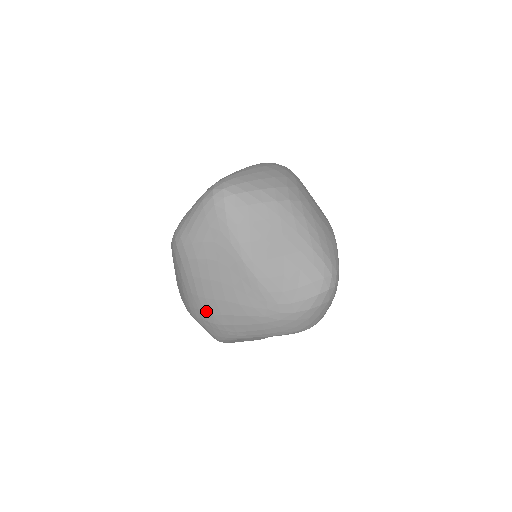
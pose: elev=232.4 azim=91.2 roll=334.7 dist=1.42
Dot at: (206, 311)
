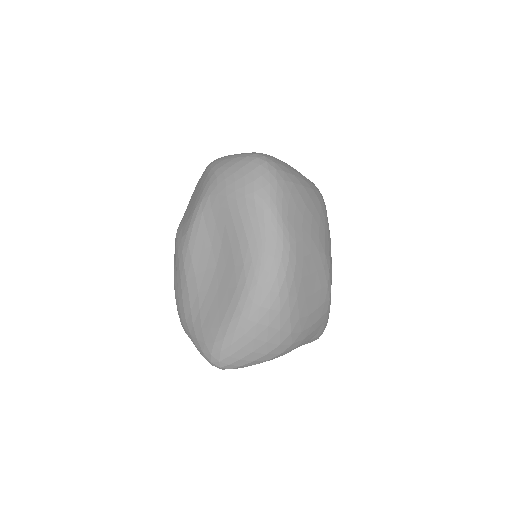
Dot at: occluded
